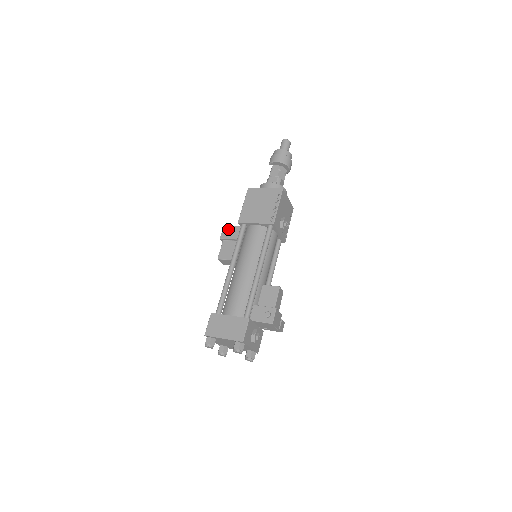
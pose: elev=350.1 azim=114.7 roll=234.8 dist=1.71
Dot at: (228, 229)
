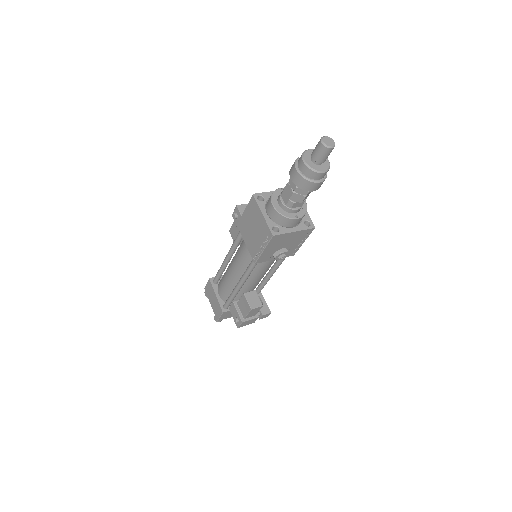
Dot at: (237, 214)
